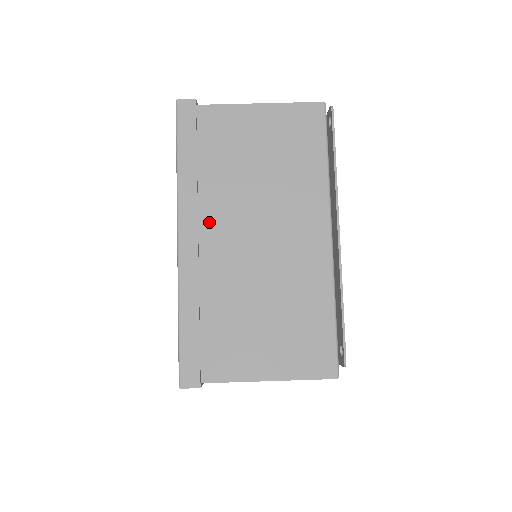
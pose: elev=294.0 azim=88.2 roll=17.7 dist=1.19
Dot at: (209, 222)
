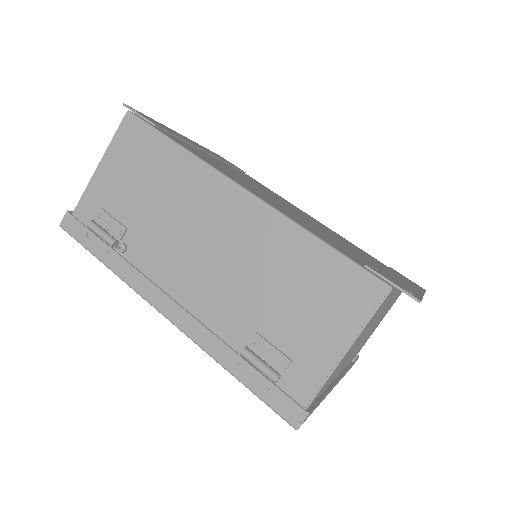
Dot at: (340, 371)
